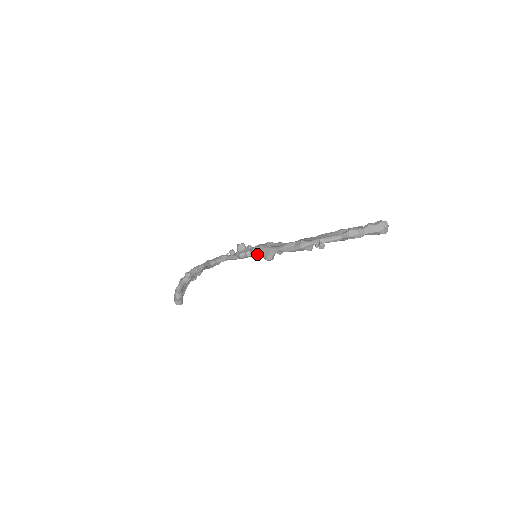
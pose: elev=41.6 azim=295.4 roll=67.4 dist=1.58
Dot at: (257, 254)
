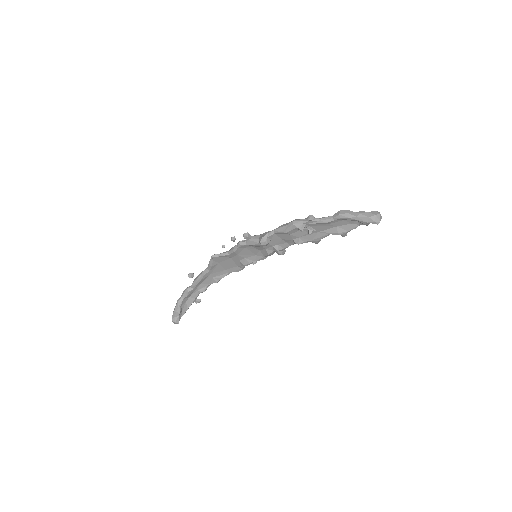
Dot at: (254, 239)
